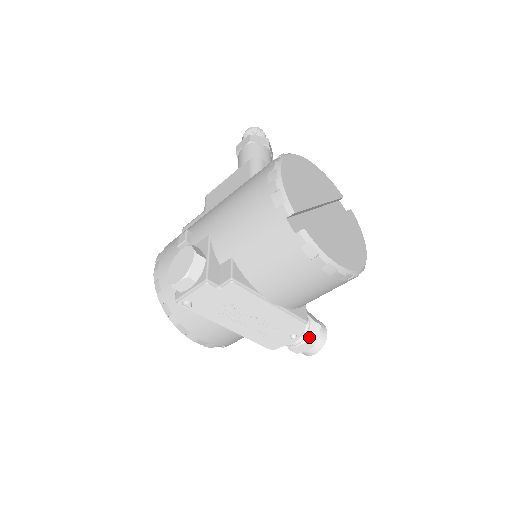
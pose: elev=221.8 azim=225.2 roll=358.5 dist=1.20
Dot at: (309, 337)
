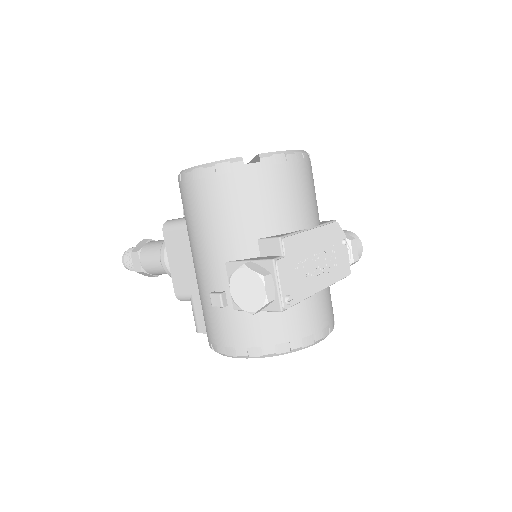
Dot at: (346, 238)
